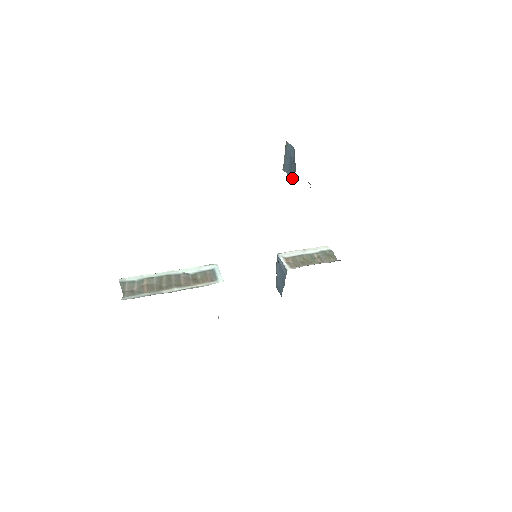
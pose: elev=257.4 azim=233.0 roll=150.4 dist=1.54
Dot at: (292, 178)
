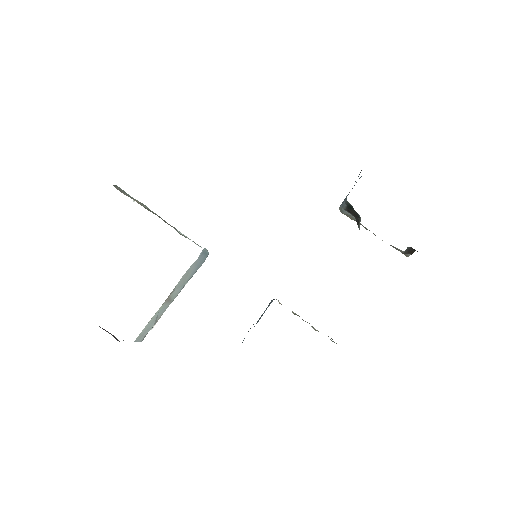
Dot at: occluded
